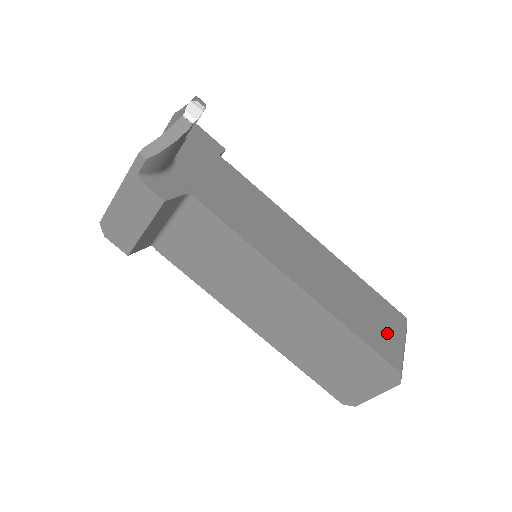
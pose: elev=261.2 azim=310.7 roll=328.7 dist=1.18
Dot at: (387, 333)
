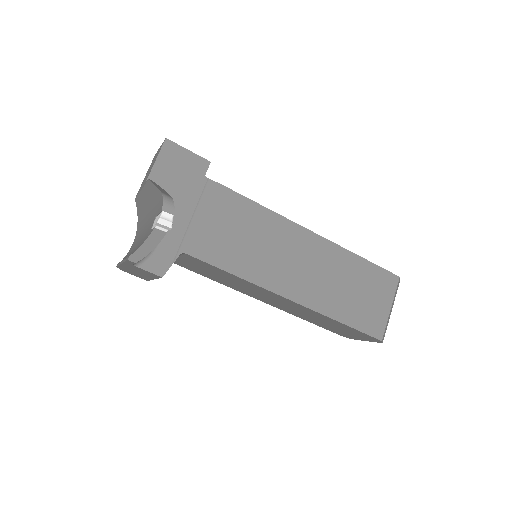
Dot at: (375, 306)
